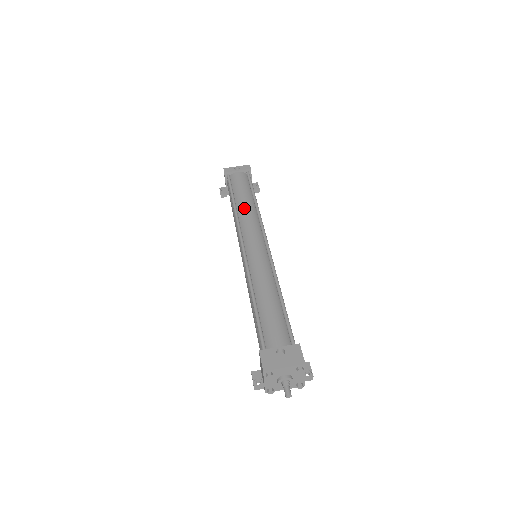
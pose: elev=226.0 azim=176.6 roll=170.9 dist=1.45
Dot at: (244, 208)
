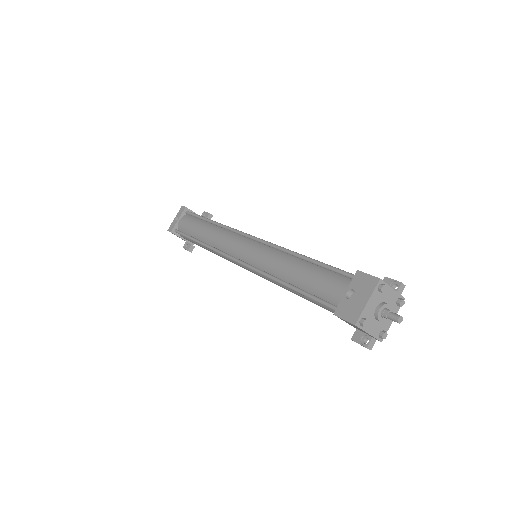
Dot at: (209, 236)
